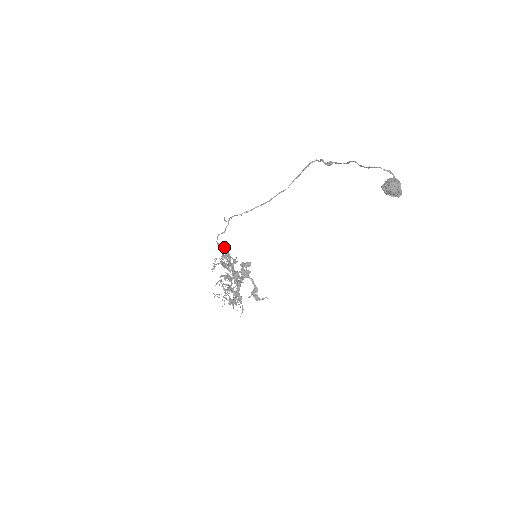
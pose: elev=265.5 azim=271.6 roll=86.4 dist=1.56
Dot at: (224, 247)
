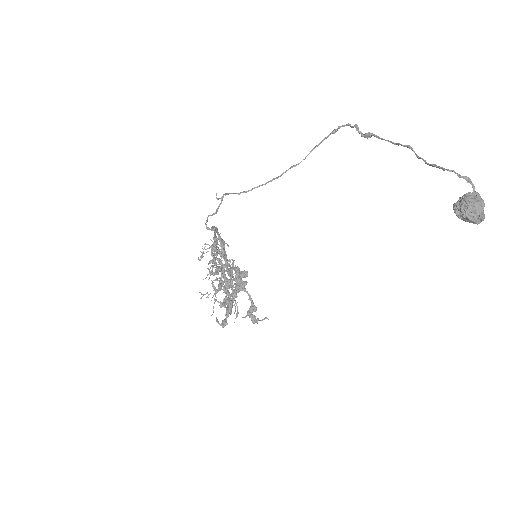
Dot at: (214, 237)
